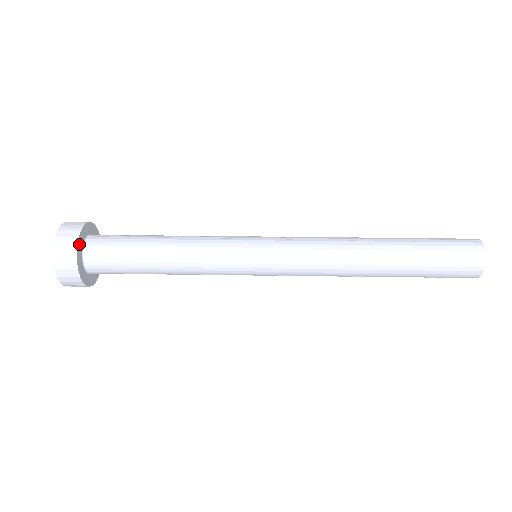
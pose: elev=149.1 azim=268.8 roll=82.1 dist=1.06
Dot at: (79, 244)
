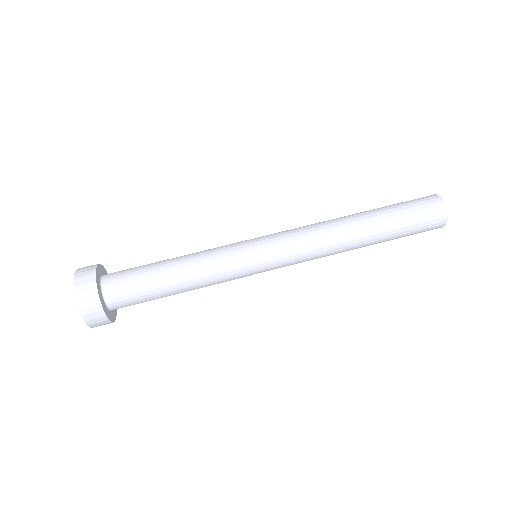
Dot at: (98, 287)
